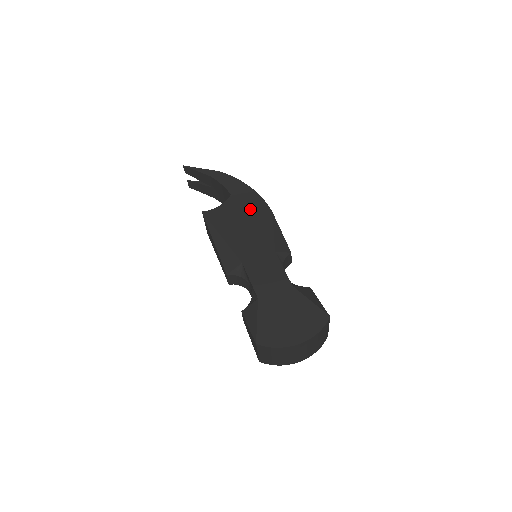
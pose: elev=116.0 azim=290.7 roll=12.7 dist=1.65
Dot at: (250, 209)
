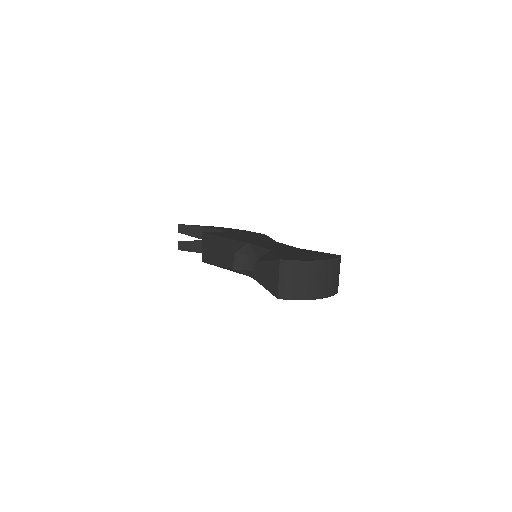
Dot at: (246, 233)
